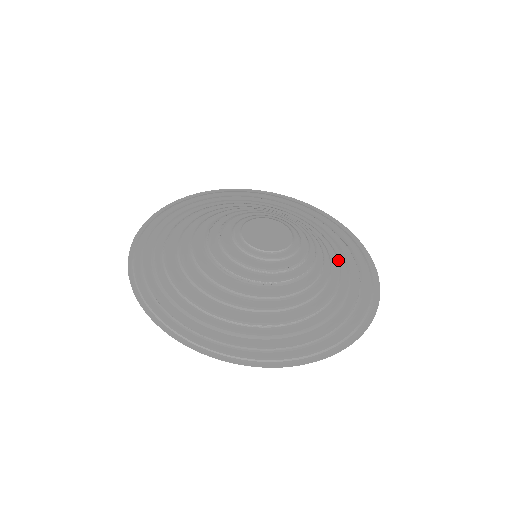
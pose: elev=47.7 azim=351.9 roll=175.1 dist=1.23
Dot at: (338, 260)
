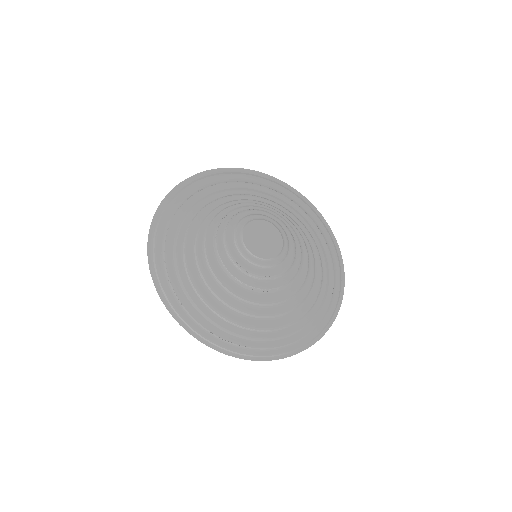
Dot at: (302, 224)
